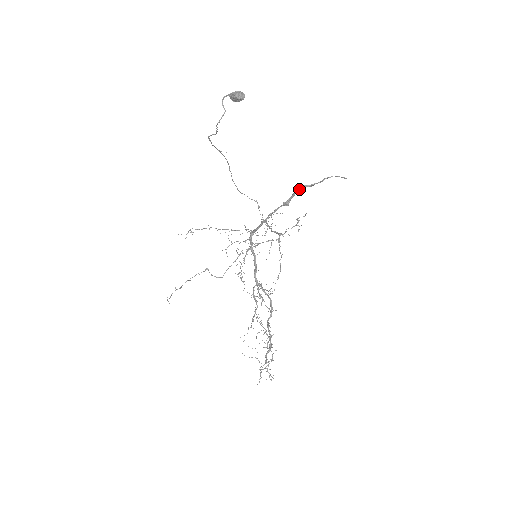
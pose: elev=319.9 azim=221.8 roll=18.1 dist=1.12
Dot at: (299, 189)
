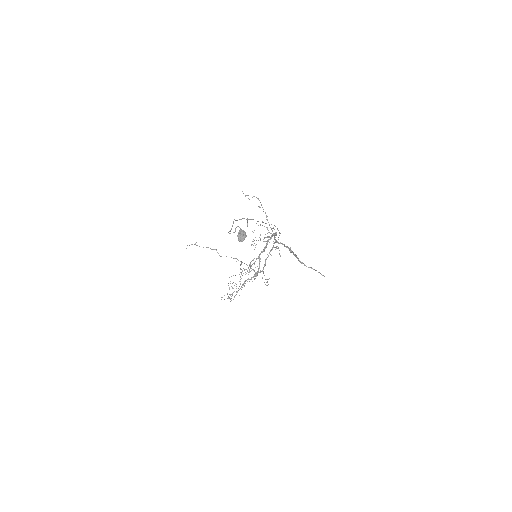
Dot at: (296, 256)
